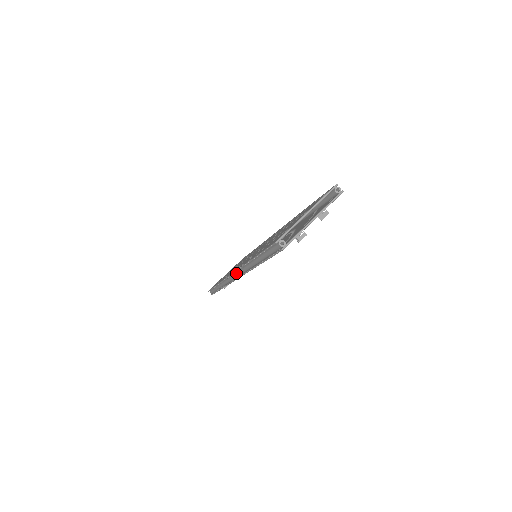
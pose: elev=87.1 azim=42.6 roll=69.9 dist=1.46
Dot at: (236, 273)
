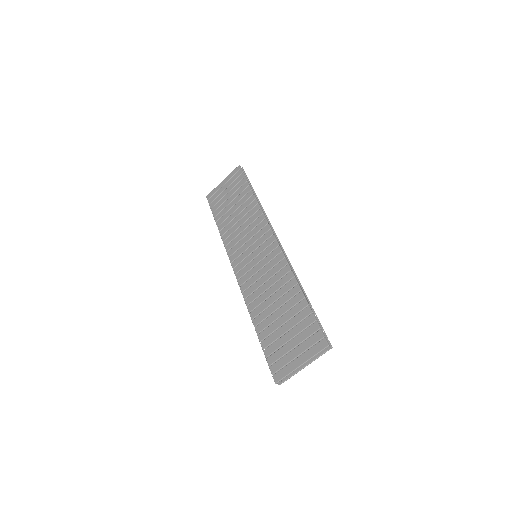
Dot at: (239, 282)
